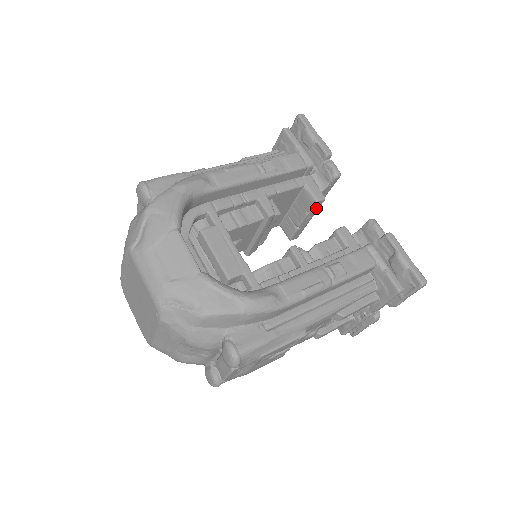
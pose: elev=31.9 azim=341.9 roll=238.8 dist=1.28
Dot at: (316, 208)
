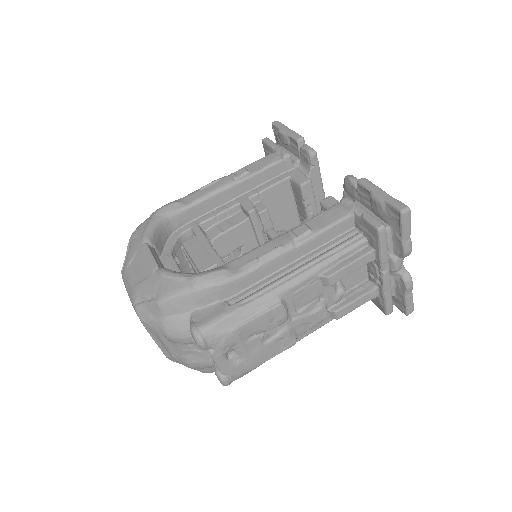
Dot at: (309, 194)
